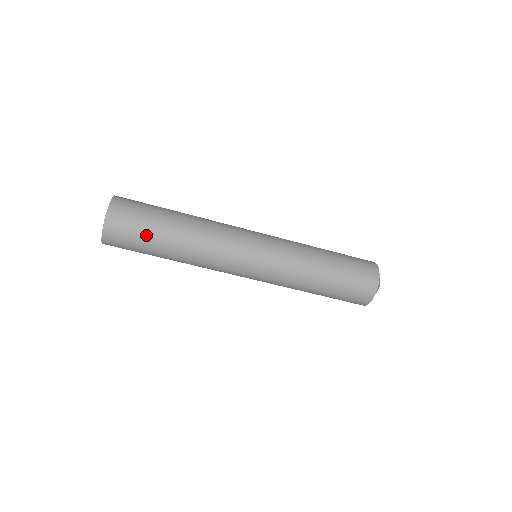
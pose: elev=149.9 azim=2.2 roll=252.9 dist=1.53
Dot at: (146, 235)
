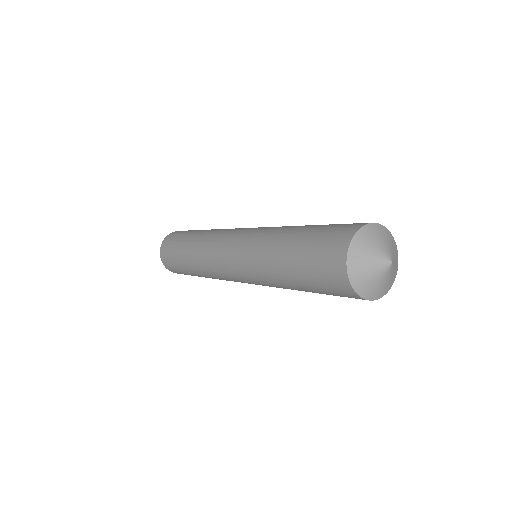
Dot at: (176, 245)
